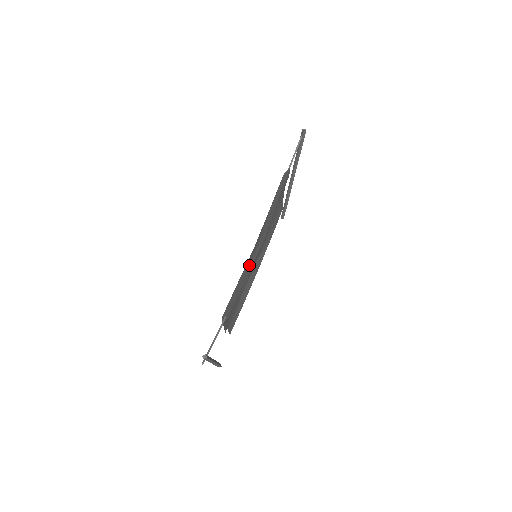
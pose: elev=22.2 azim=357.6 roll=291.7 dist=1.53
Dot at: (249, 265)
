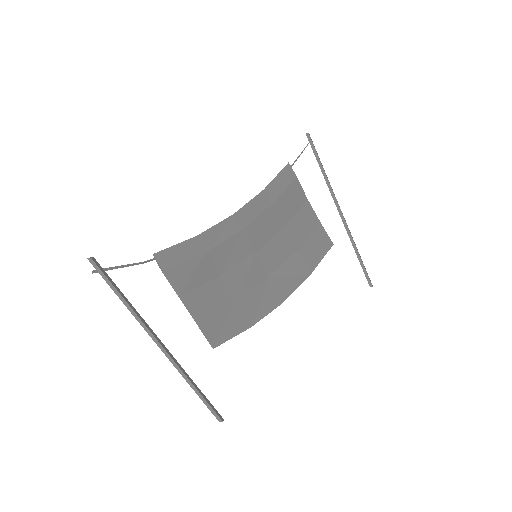
Dot at: (211, 230)
